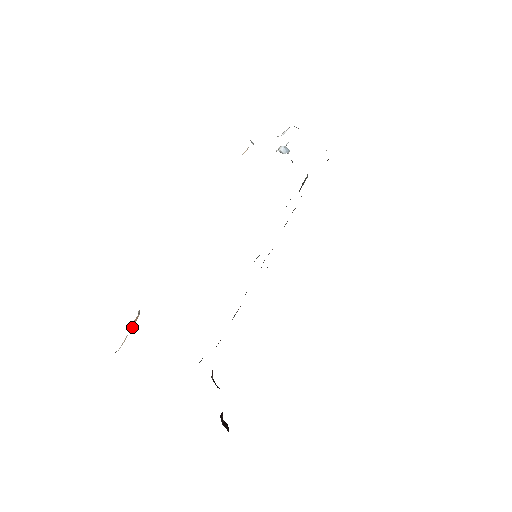
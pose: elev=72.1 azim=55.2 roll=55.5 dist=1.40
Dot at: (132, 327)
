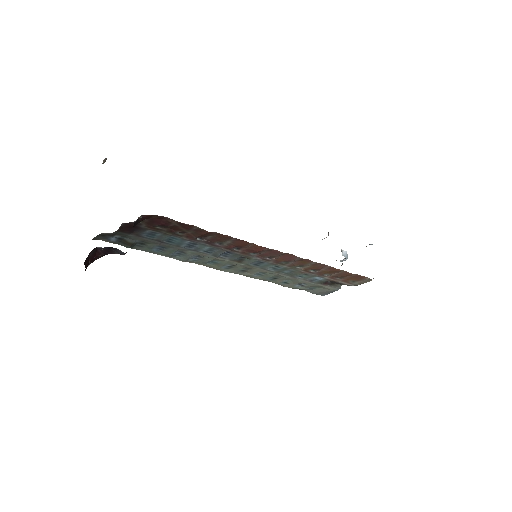
Dot at: occluded
